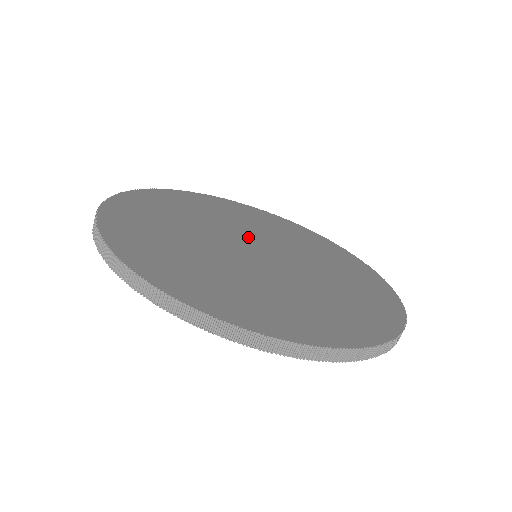
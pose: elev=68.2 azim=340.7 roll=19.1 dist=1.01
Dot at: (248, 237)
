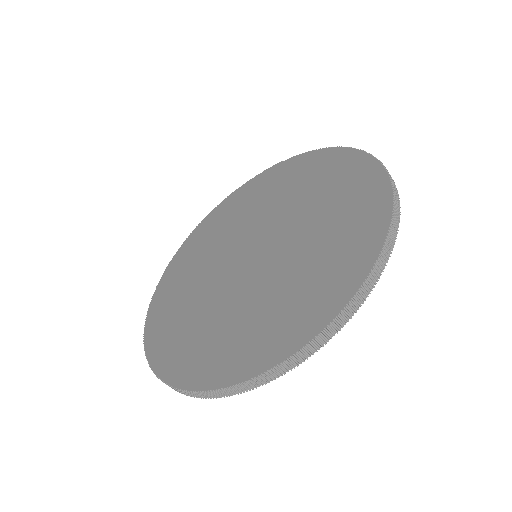
Dot at: (244, 241)
